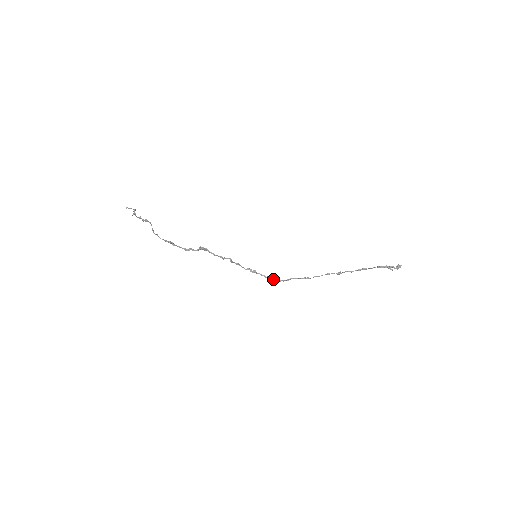
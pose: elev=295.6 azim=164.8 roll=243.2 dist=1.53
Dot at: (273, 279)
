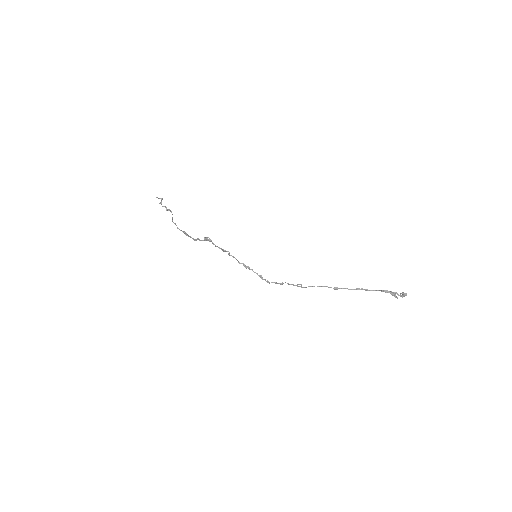
Dot at: (265, 279)
